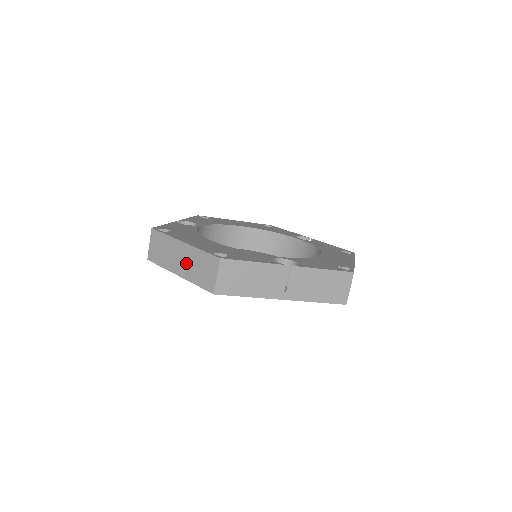
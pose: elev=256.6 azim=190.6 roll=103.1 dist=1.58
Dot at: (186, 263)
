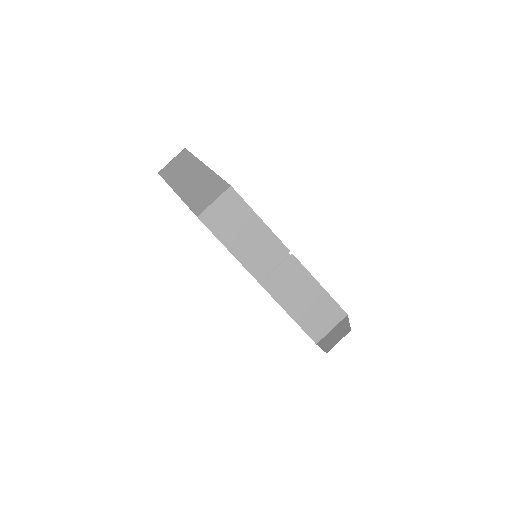
Dot at: (193, 183)
